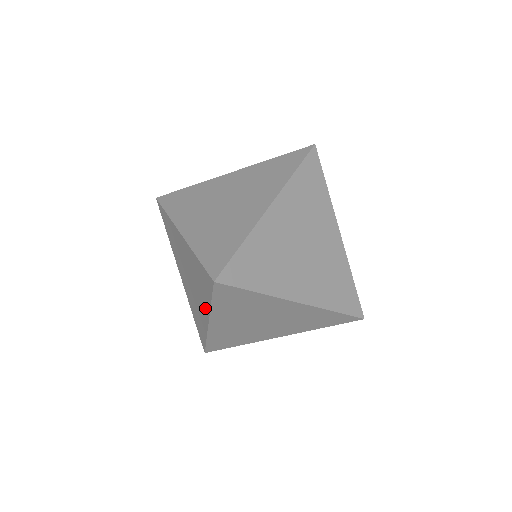
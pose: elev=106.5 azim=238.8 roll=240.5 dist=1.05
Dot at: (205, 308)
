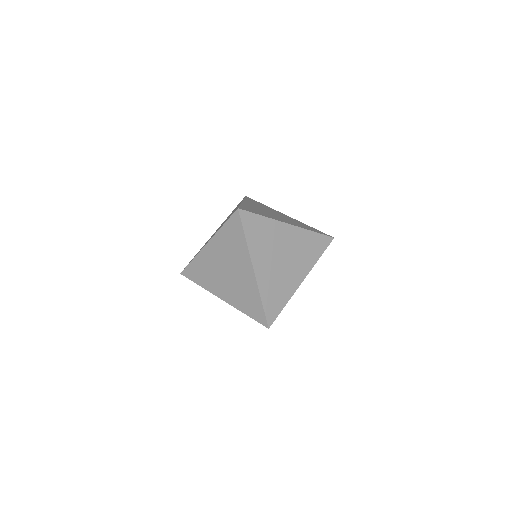
Dot at: occluded
